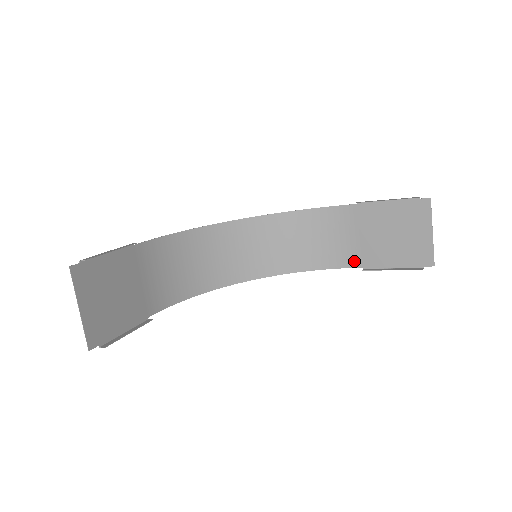
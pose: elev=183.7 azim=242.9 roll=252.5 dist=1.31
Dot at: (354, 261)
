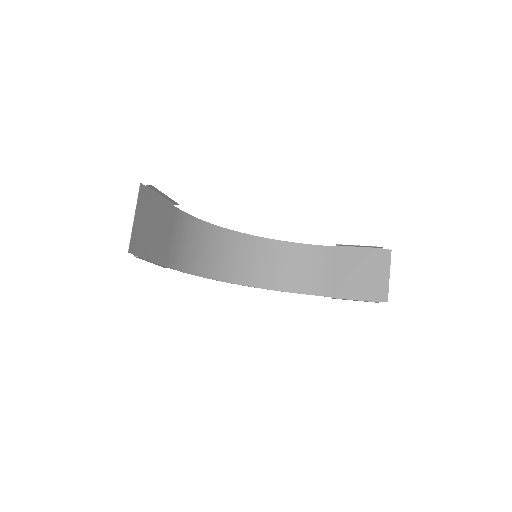
Dot at: (325, 291)
